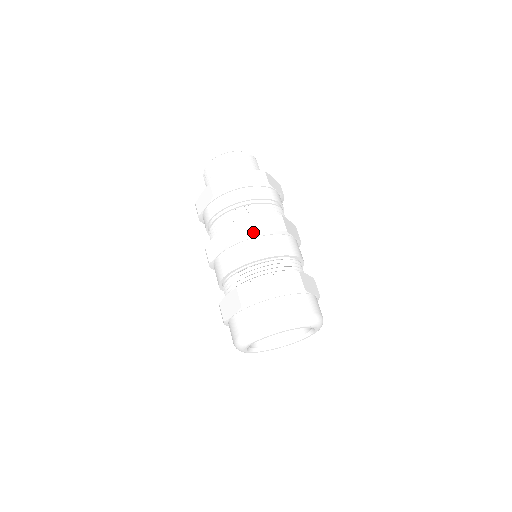
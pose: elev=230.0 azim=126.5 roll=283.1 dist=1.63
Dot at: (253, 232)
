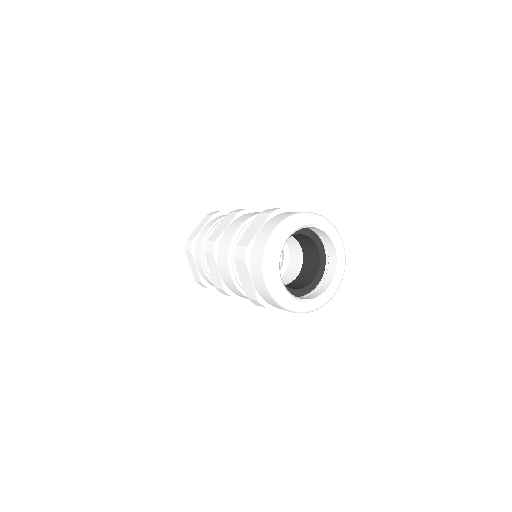
Dot at: occluded
